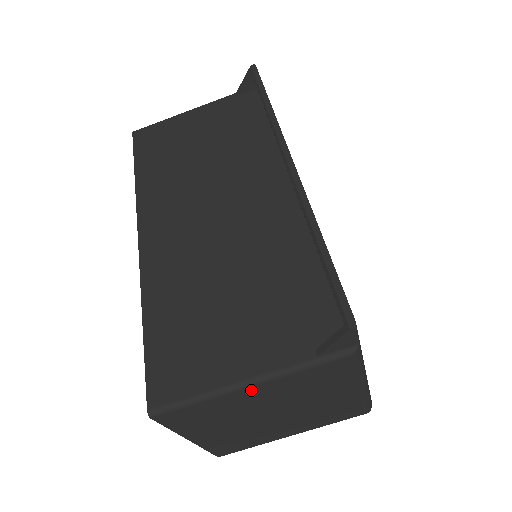
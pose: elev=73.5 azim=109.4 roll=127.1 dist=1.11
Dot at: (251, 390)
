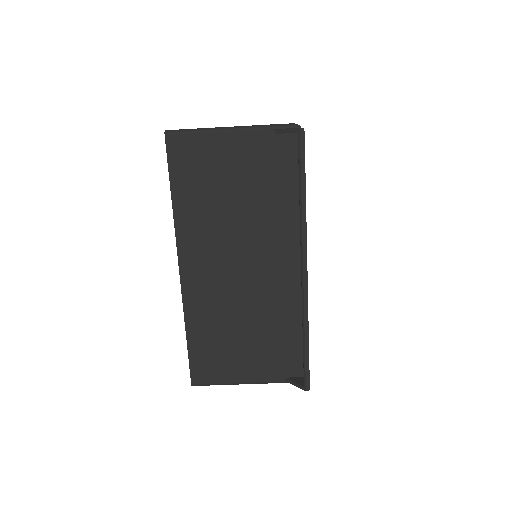
Dot at: occluded
